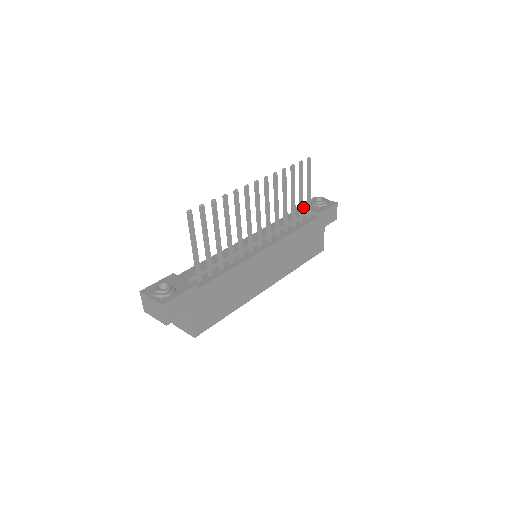
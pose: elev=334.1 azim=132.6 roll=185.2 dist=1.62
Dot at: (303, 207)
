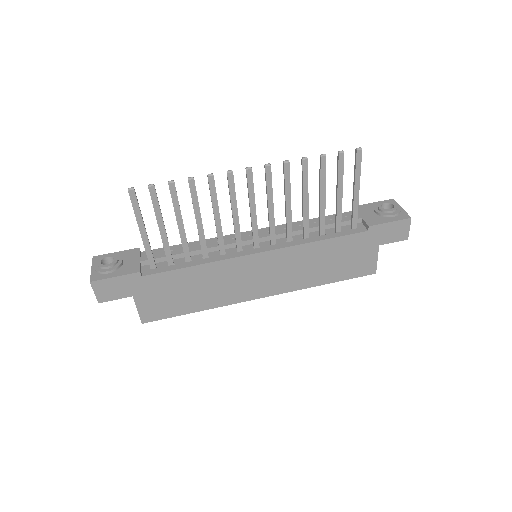
Dot at: (359, 210)
